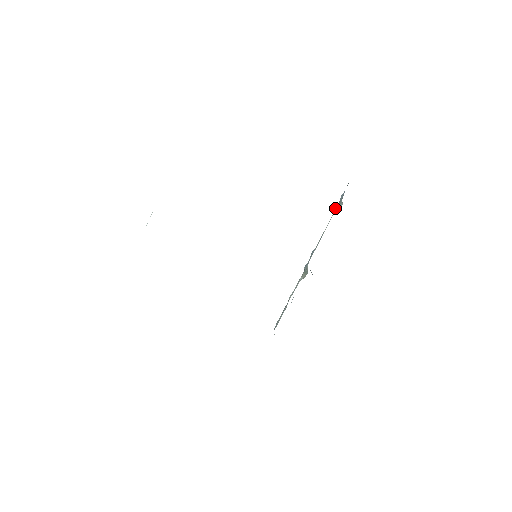
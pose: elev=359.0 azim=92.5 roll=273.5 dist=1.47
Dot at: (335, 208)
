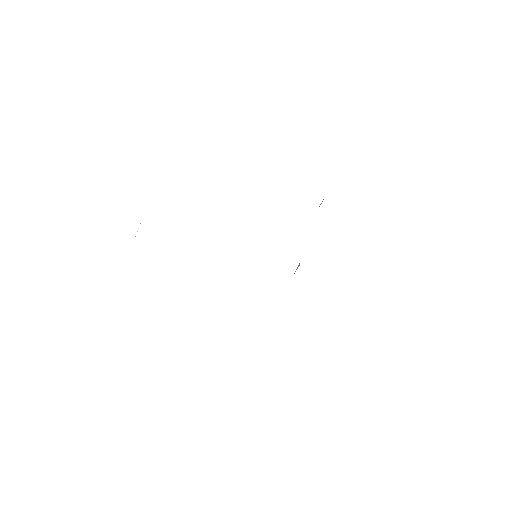
Dot at: occluded
